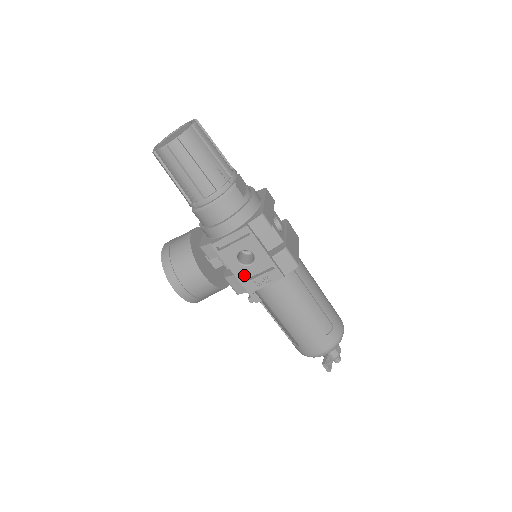
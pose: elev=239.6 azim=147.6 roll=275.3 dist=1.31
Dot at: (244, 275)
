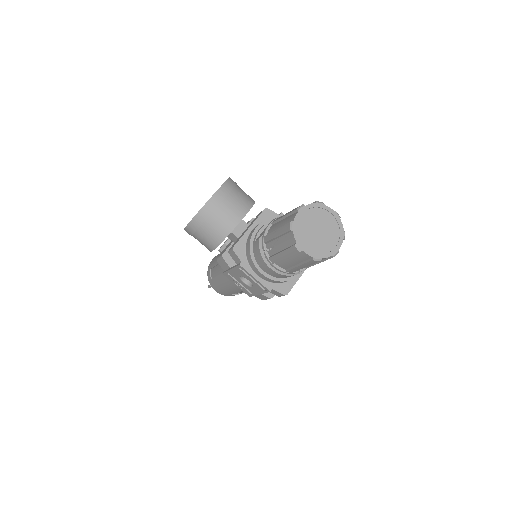
Dot at: (233, 276)
